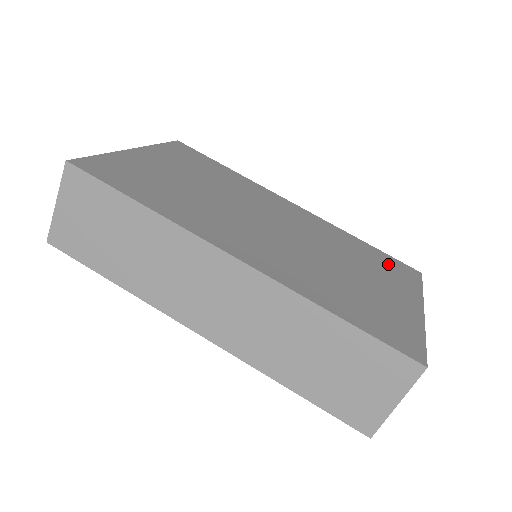
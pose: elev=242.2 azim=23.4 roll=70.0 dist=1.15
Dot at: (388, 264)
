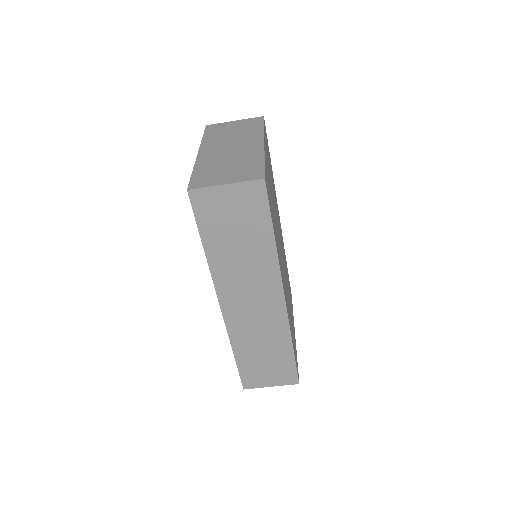
Dot at: occluded
